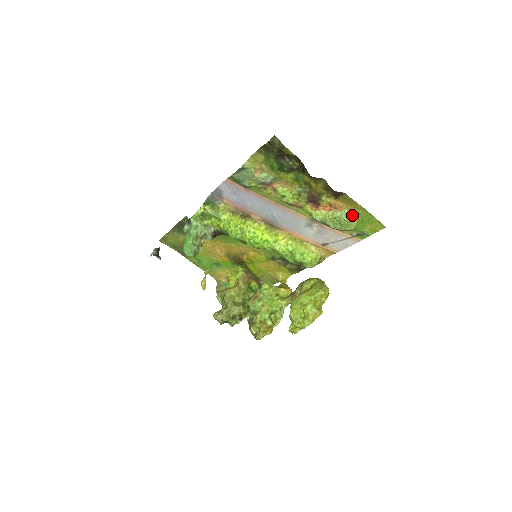
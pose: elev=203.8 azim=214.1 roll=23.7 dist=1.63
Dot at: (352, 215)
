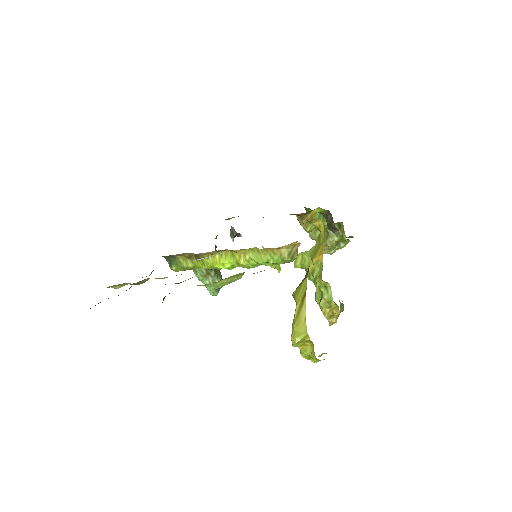
Dot at: (212, 285)
